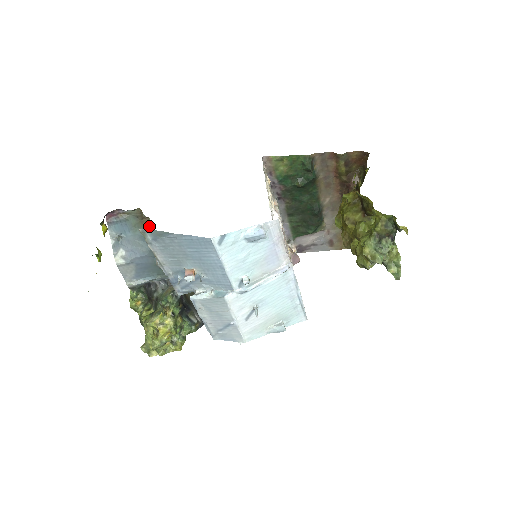
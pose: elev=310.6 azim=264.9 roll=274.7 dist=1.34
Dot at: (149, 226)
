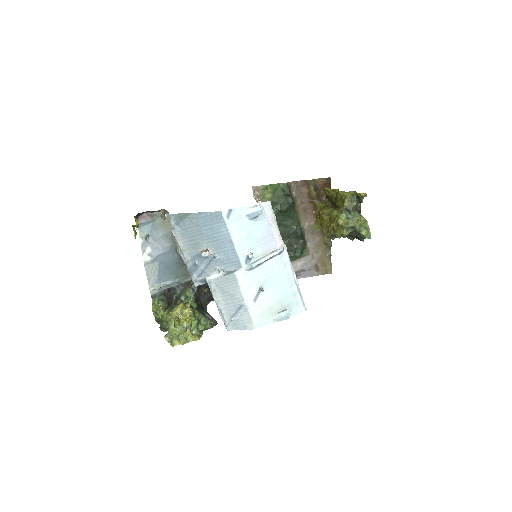
Dot at: occluded
